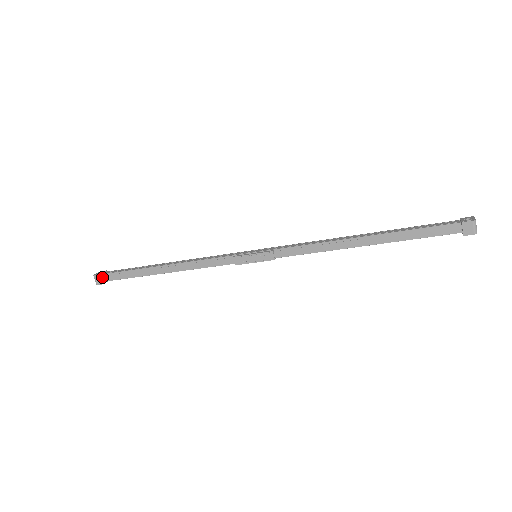
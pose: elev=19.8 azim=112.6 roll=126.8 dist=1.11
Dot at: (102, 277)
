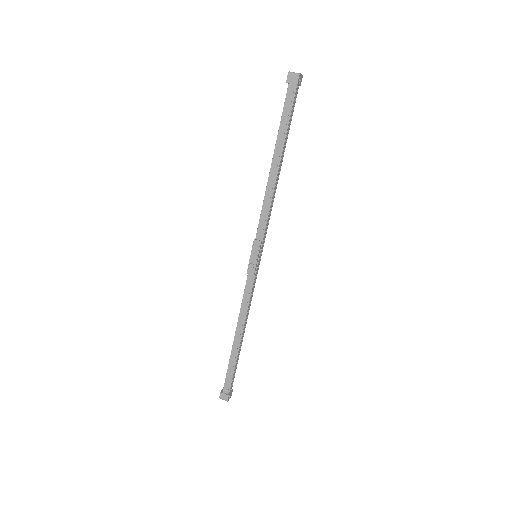
Dot at: (223, 392)
